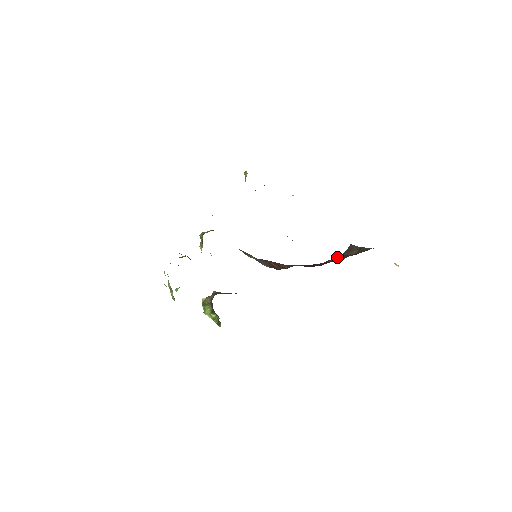
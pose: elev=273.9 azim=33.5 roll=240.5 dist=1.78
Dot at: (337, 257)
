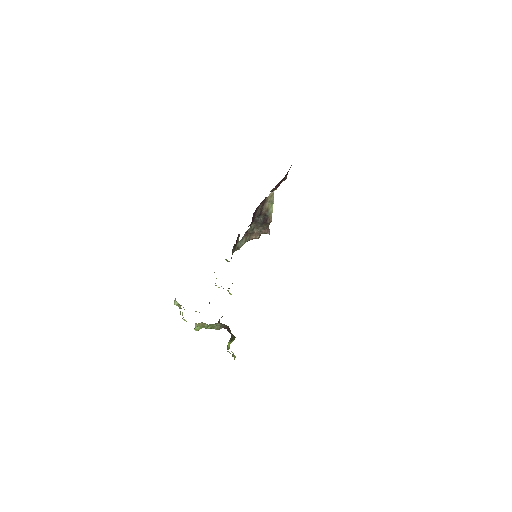
Dot at: occluded
